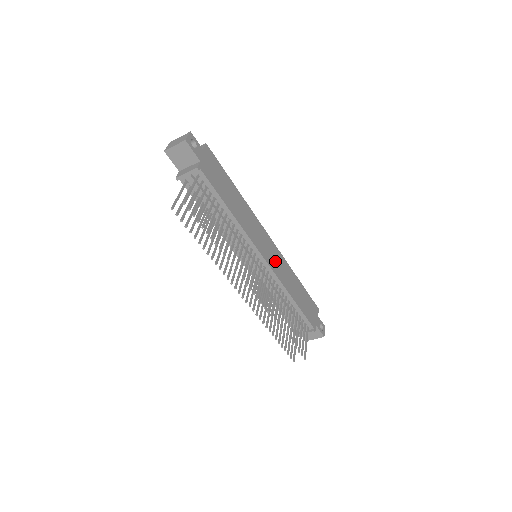
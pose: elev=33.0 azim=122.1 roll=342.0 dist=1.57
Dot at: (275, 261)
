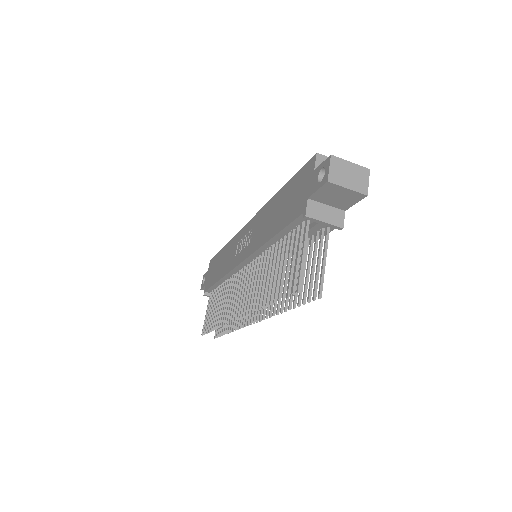
Dot at: occluded
